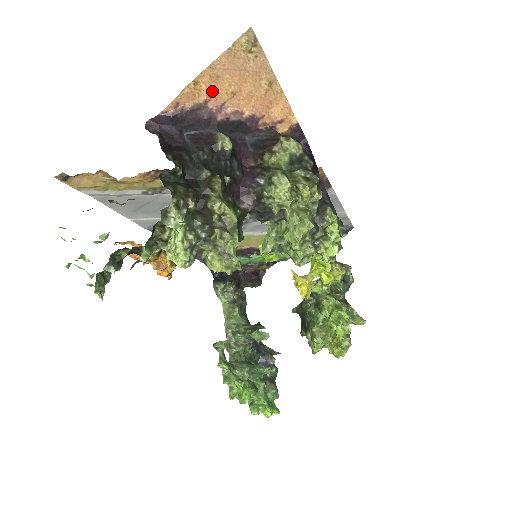
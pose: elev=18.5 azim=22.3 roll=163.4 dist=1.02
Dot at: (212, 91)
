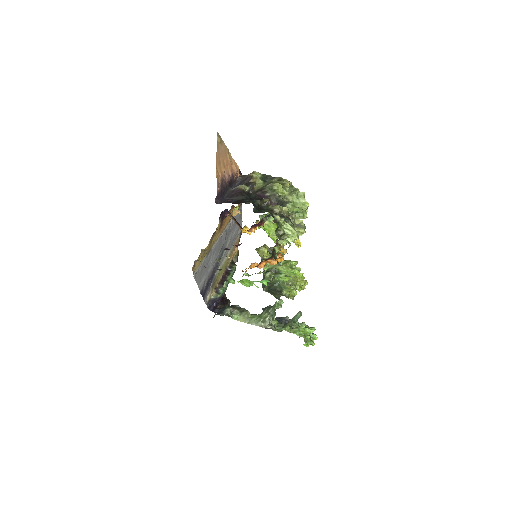
Dot at: (220, 170)
